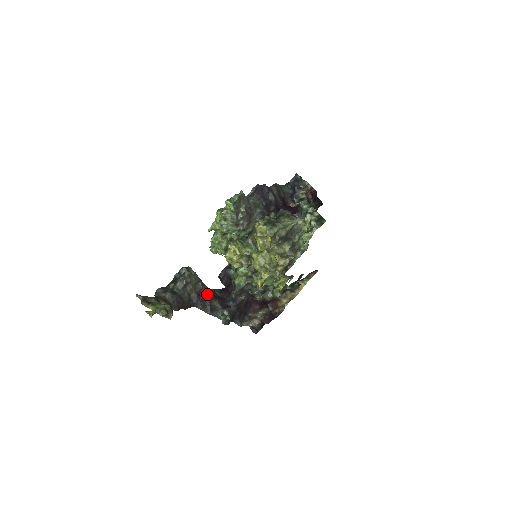
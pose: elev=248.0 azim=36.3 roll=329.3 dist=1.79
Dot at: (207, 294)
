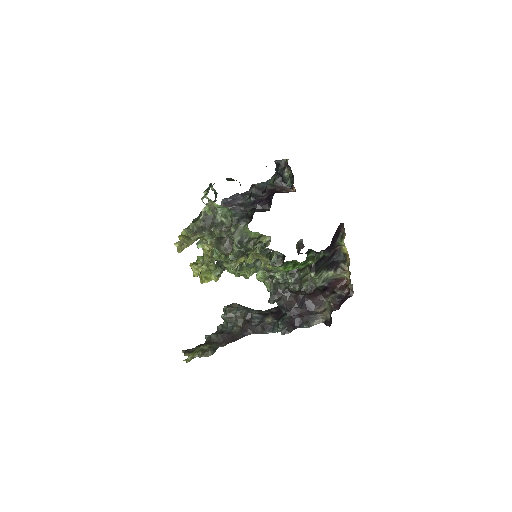
Dot at: (256, 317)
